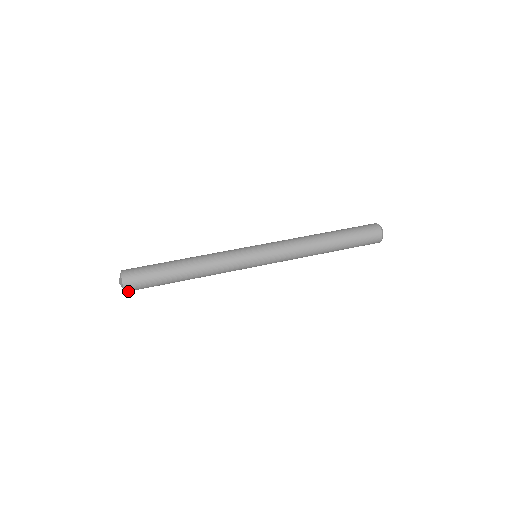
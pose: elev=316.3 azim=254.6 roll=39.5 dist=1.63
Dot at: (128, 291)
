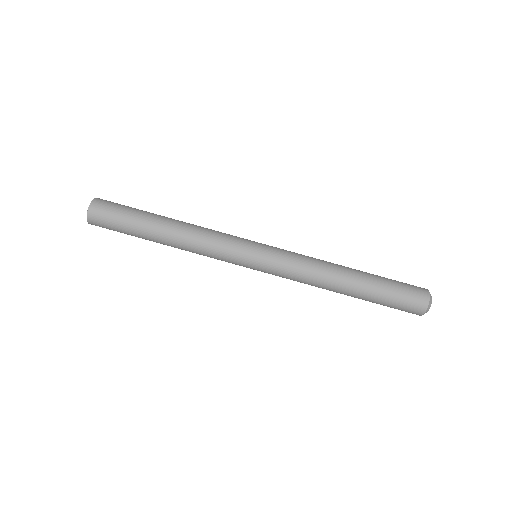
Dot at: (93, 224)
